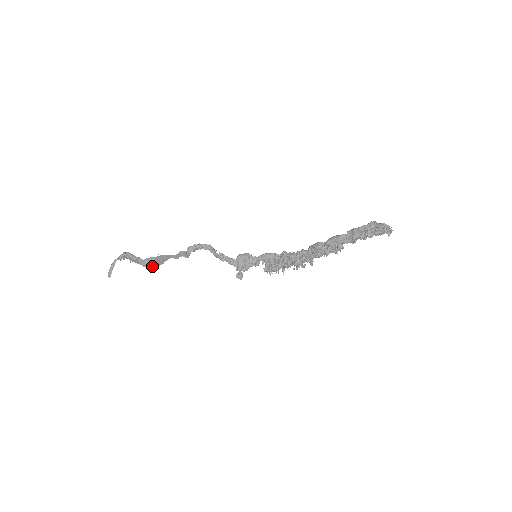
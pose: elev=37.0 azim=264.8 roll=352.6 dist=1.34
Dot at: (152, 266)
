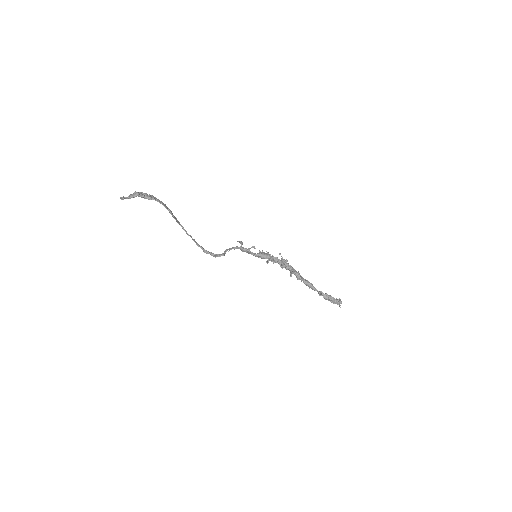
Dot at: occluded
